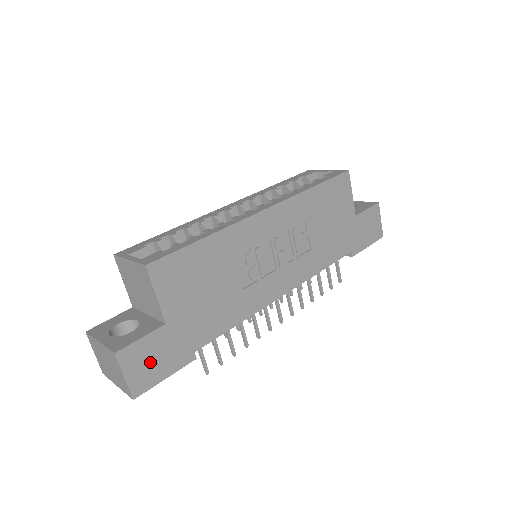
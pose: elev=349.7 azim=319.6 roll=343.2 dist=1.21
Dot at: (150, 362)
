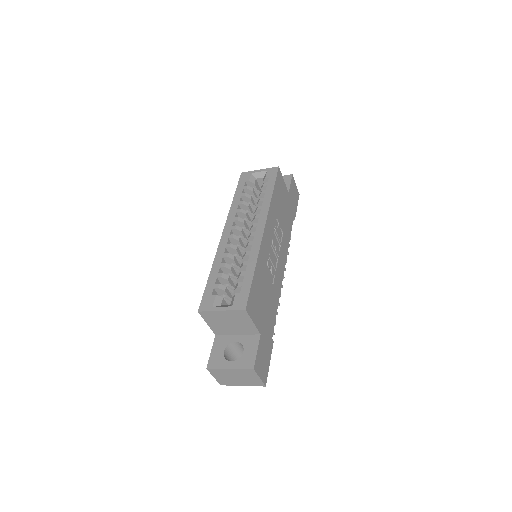
Dot at: (263, 361)
